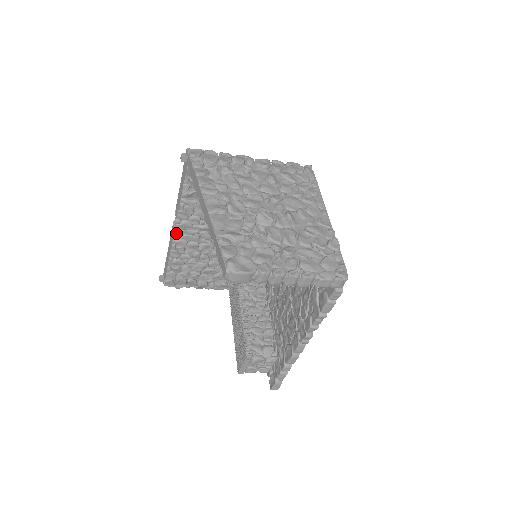
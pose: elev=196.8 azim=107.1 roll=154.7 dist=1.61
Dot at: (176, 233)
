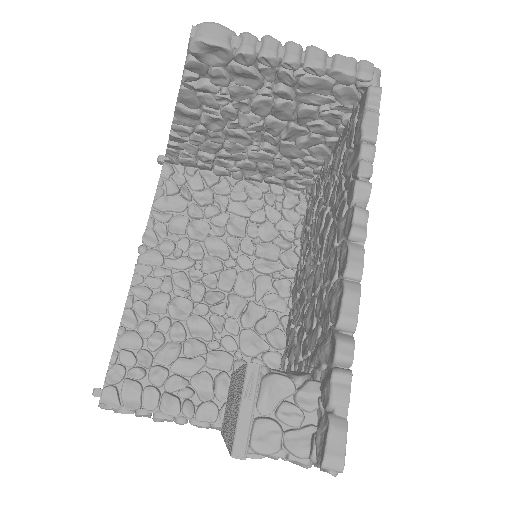
Dot at: (137, 271)
